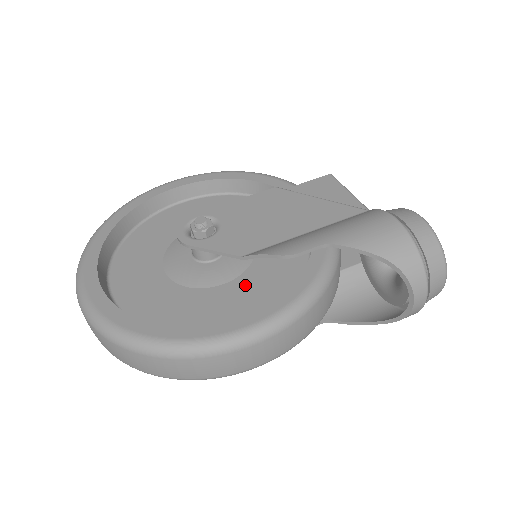
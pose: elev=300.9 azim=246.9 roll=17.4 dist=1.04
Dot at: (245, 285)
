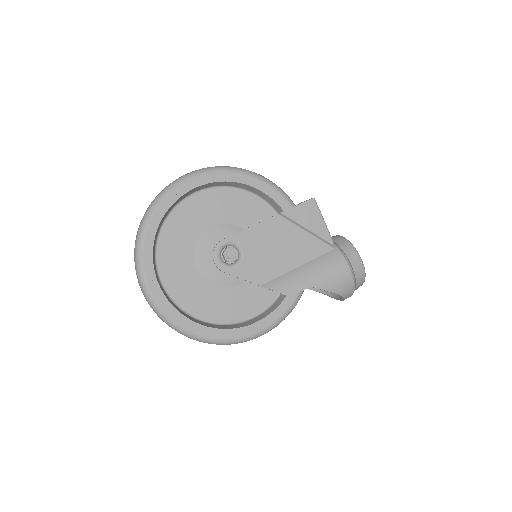
Dot at: (252, 286)
